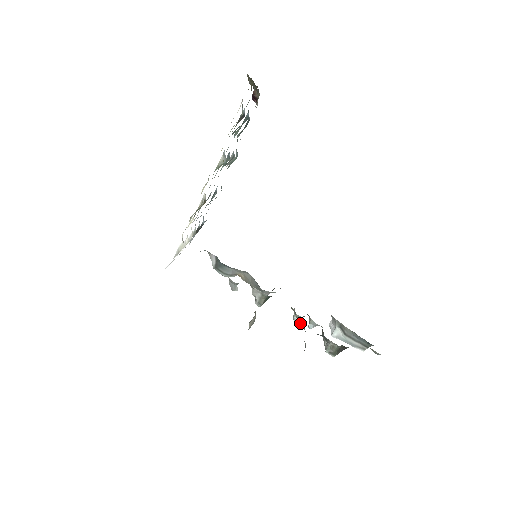
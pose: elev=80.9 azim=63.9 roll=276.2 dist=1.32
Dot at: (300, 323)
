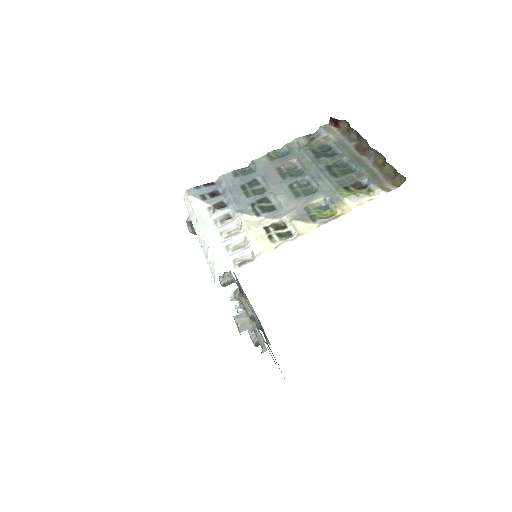
Dot at: (250, 317)
